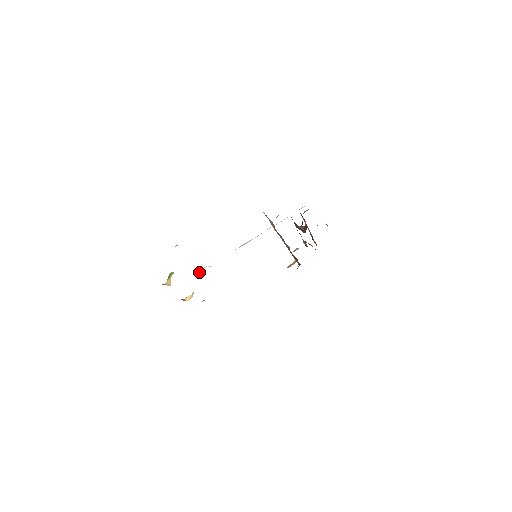
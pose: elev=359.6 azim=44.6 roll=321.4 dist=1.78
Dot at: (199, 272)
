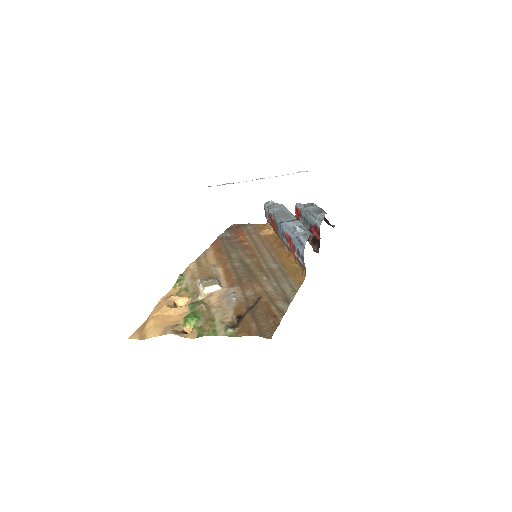
Dot at: (208, 291)
